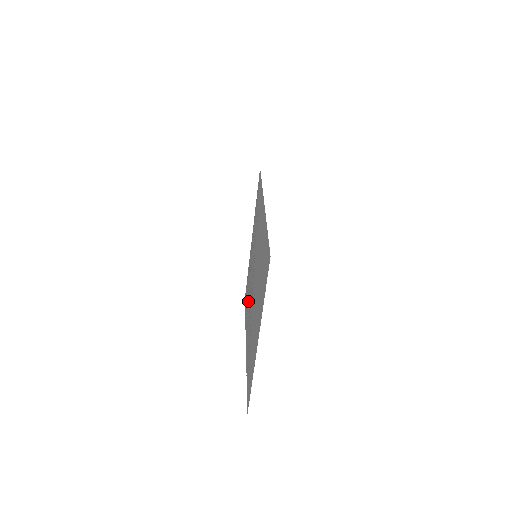
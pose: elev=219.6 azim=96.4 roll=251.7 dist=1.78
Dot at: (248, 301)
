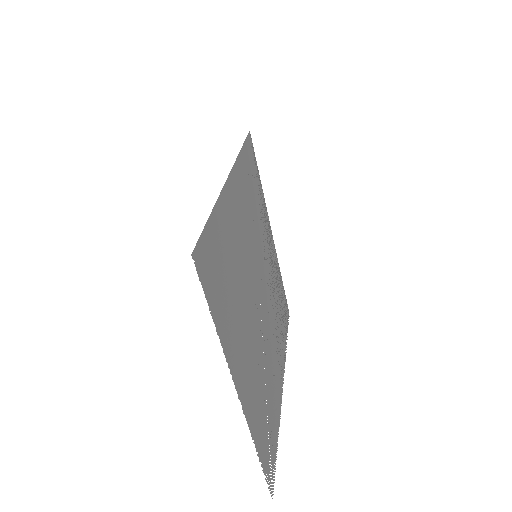
Dot at: (277, 320)
